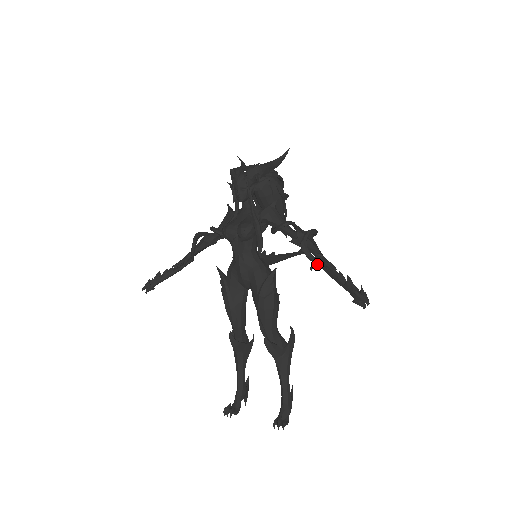
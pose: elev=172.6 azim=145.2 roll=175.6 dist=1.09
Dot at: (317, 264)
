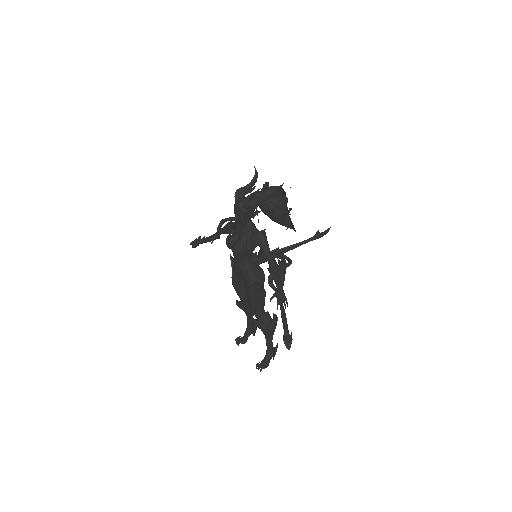
Dot at: (277, 296)
